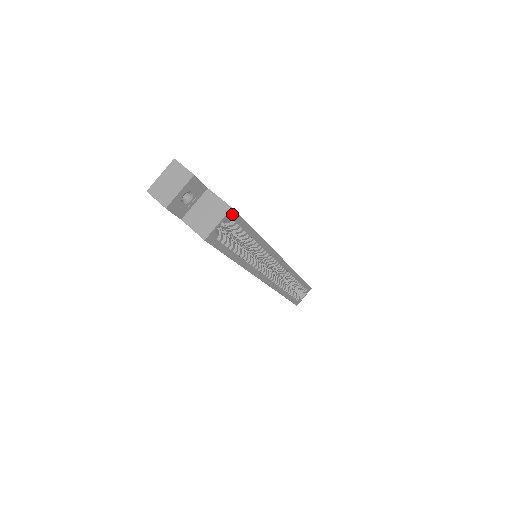
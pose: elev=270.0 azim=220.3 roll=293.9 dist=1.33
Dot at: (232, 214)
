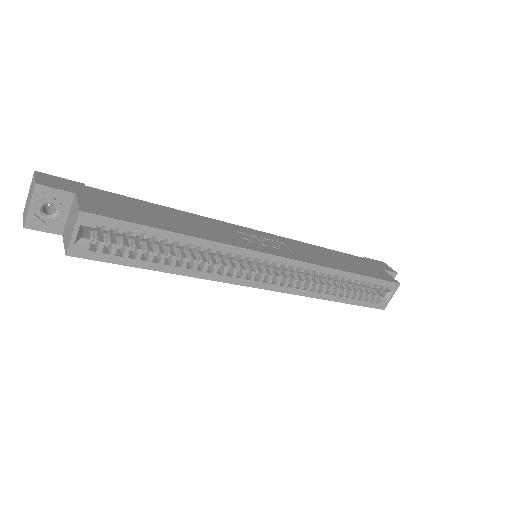
Dot at: (89, 218)
